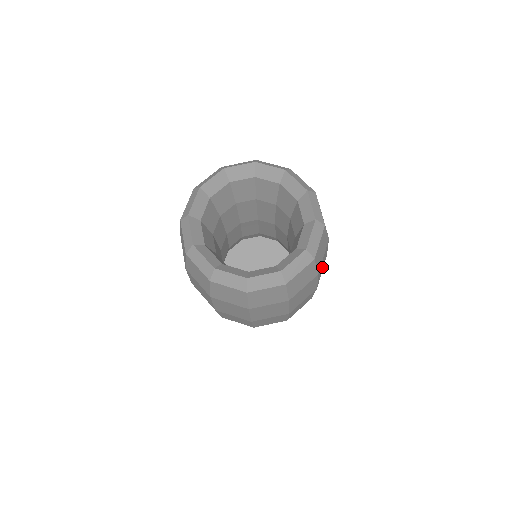
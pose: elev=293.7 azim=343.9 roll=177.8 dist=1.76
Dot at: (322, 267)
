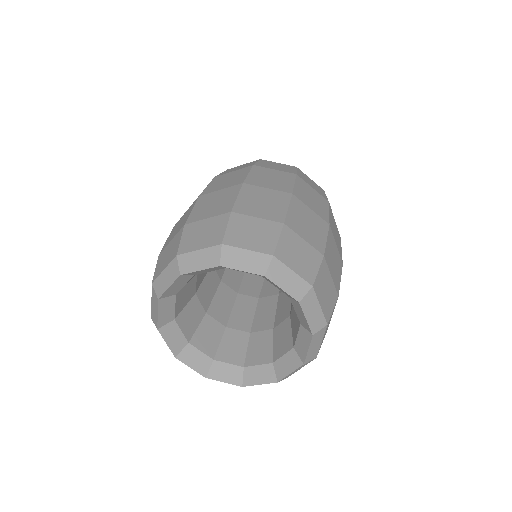
Dot at: occluded
